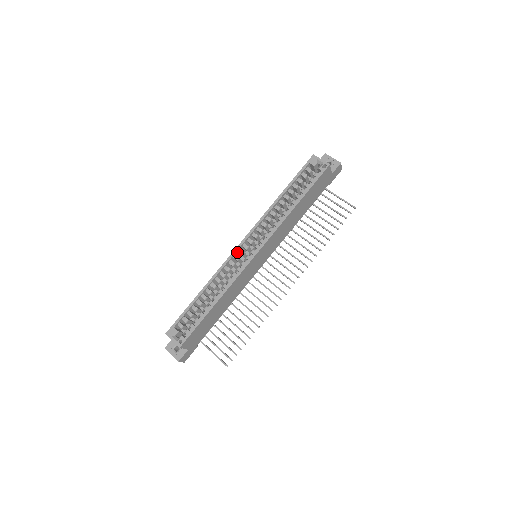
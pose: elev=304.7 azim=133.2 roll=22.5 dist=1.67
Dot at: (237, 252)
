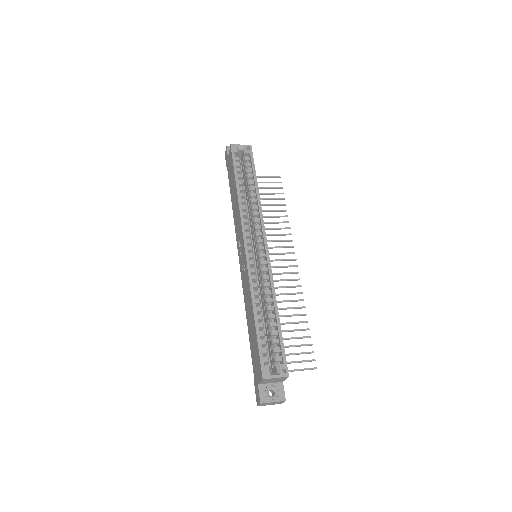
Dot at: (248, 258)
